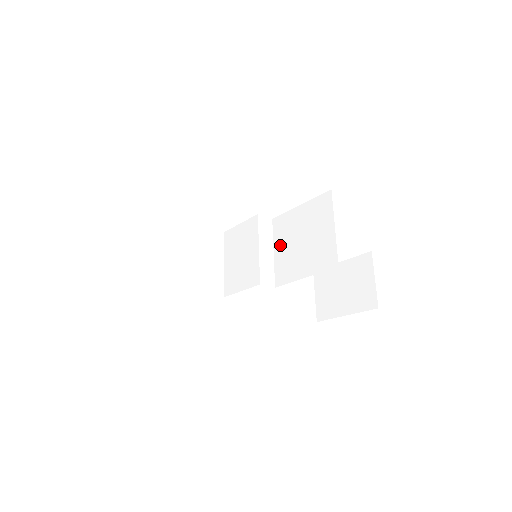
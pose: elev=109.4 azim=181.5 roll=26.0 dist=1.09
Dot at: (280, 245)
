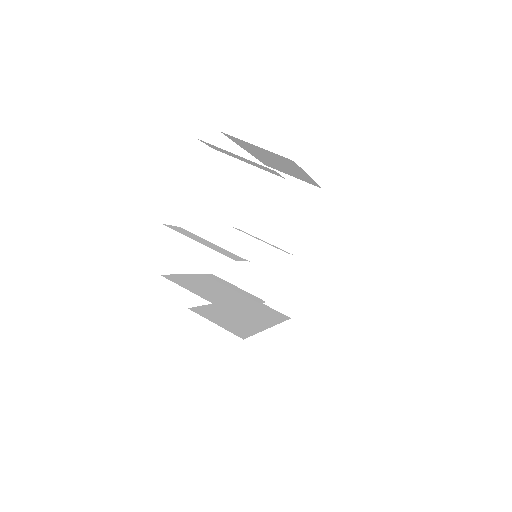
Dot at: (265, 232)
